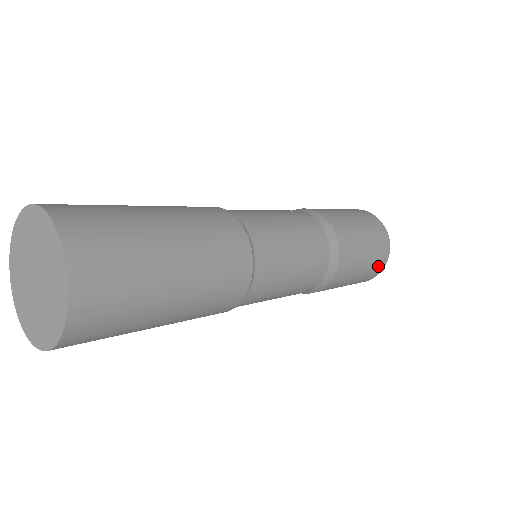
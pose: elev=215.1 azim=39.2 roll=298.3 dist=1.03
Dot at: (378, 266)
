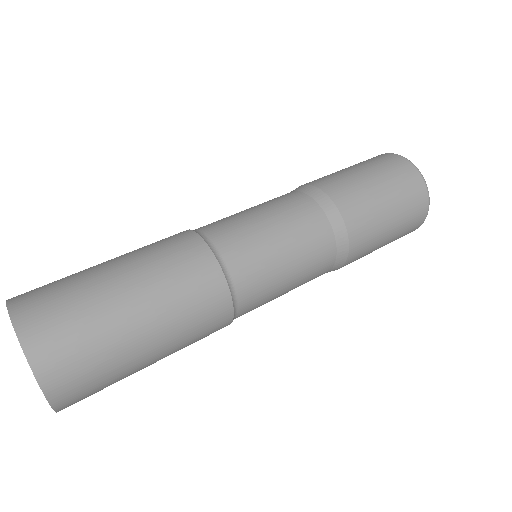
Dot at: (412, 188)
